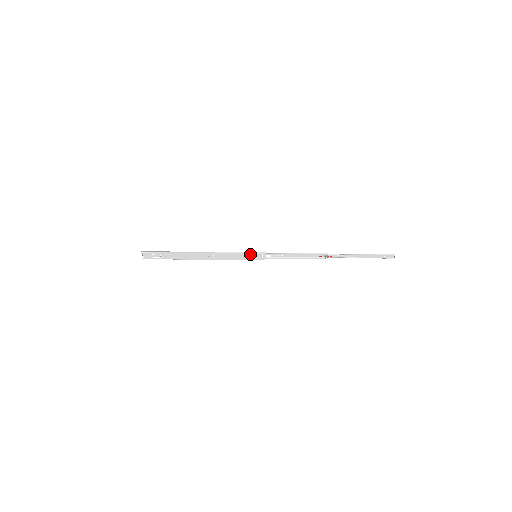
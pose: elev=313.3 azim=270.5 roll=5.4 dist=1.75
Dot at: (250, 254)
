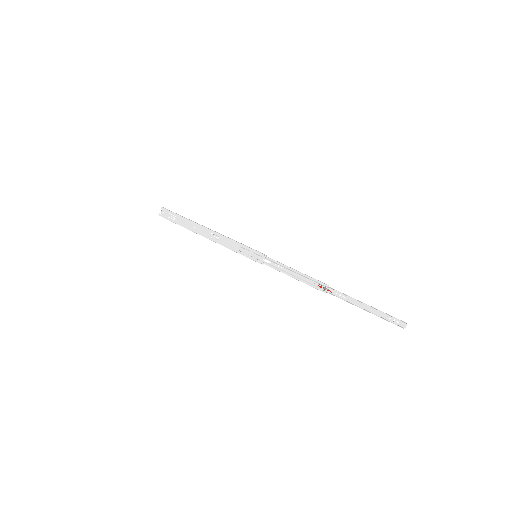
Dot at: (251, 250)
